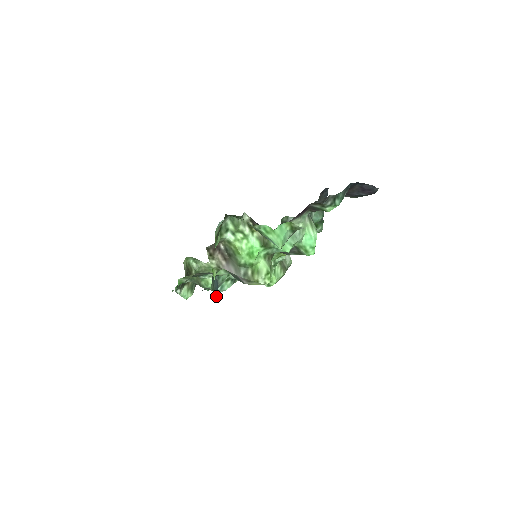
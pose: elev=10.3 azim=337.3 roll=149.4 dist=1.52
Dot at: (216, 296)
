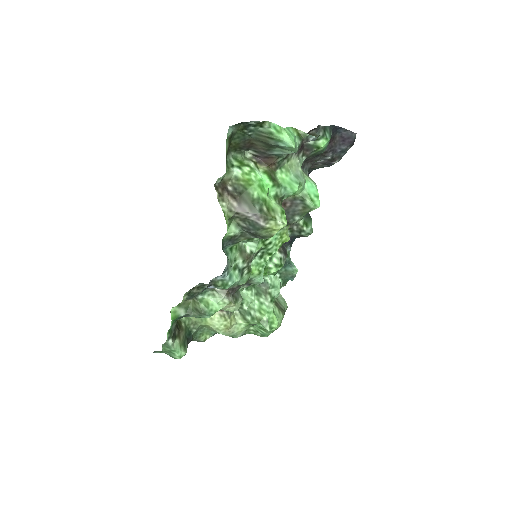
Dot at: occluded
